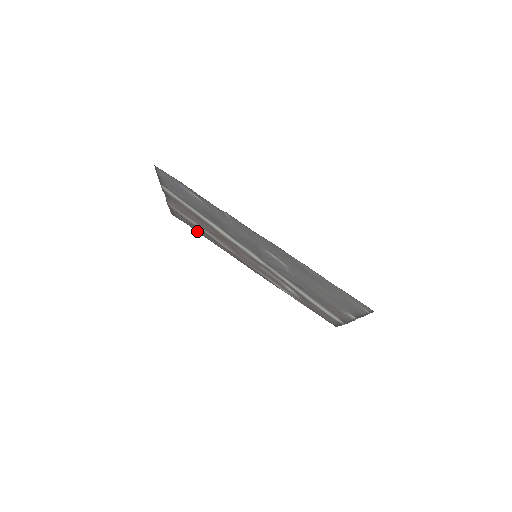
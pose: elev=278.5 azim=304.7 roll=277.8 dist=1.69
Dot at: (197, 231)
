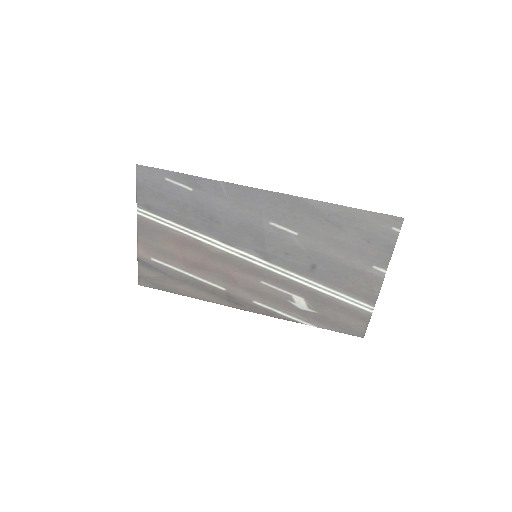
Dot at: (173, 291)
